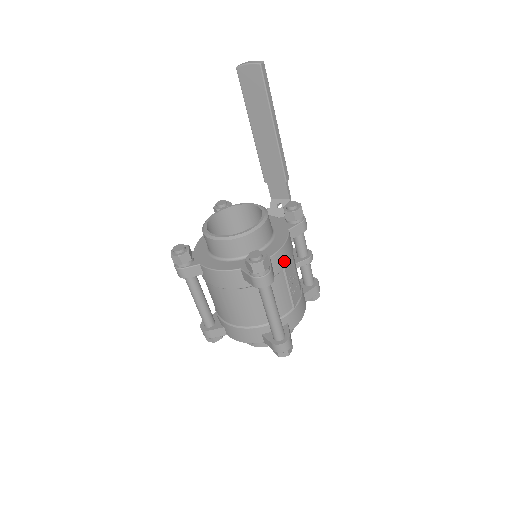
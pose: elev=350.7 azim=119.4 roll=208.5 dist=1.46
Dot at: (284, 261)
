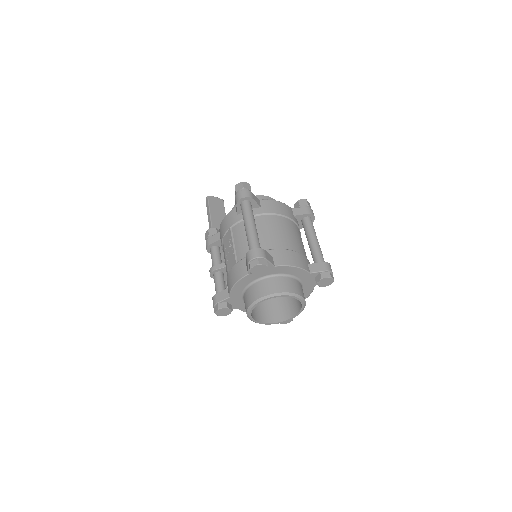
Dot at: occluded
